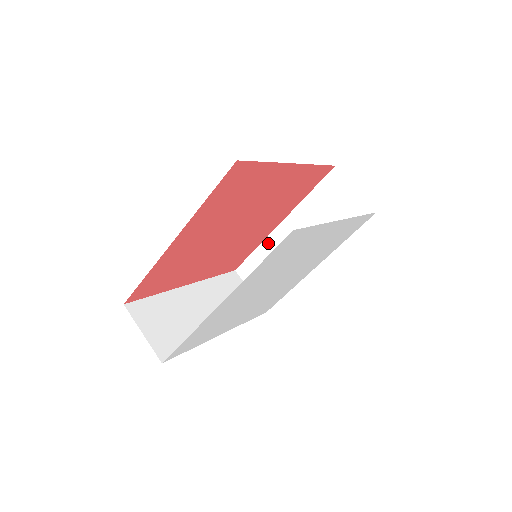
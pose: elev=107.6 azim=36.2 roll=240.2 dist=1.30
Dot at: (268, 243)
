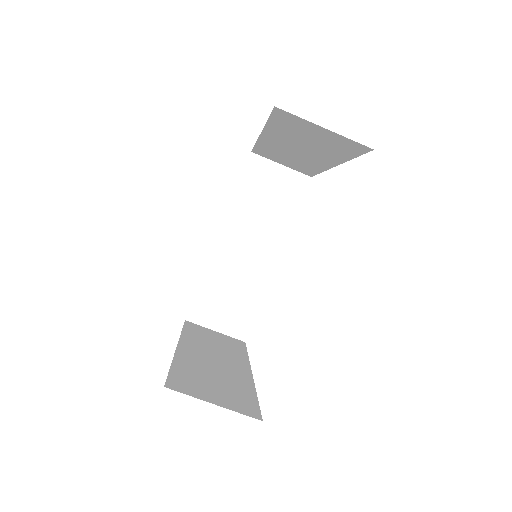
Dot at: (213, 266)
